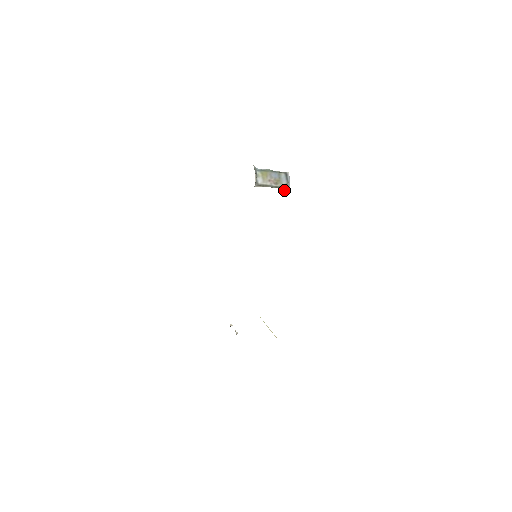
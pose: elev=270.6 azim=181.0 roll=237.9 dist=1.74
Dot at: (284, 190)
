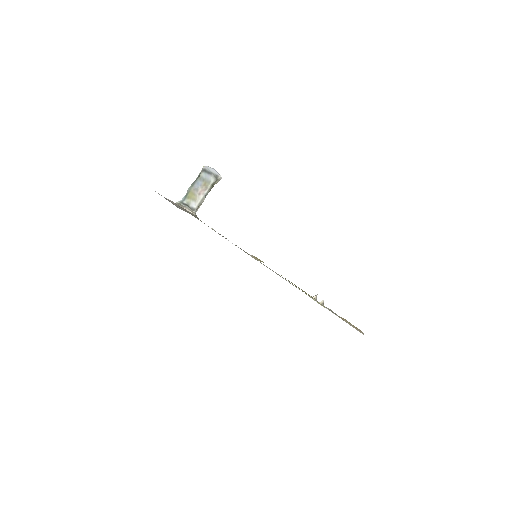
Dot at: occluded
